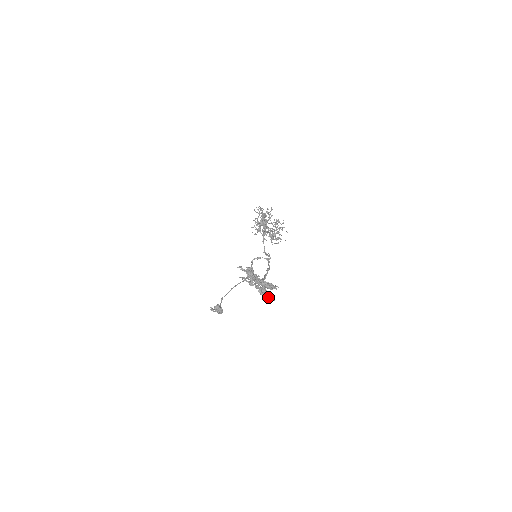
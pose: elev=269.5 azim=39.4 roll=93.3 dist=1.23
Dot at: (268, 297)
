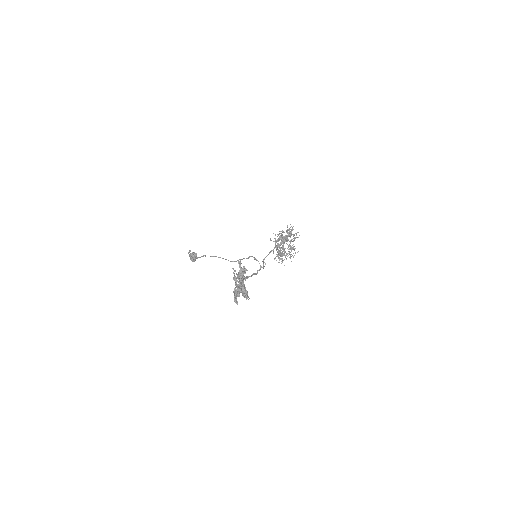
Dot at: (236, 298)
